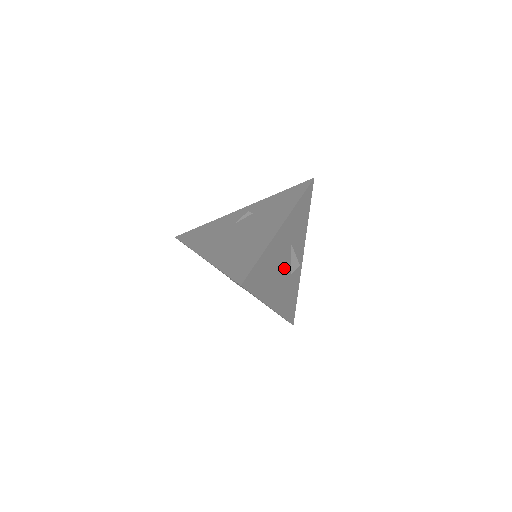
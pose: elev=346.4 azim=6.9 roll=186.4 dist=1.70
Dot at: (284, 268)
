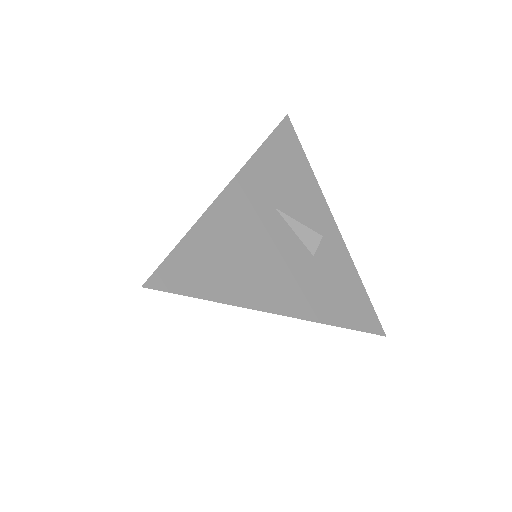
Dot at: (282, 248)
